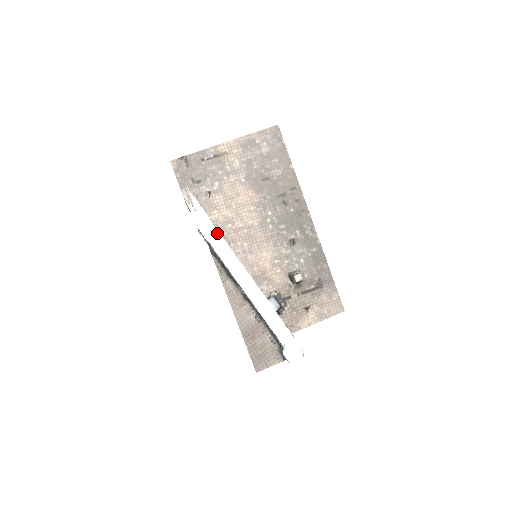
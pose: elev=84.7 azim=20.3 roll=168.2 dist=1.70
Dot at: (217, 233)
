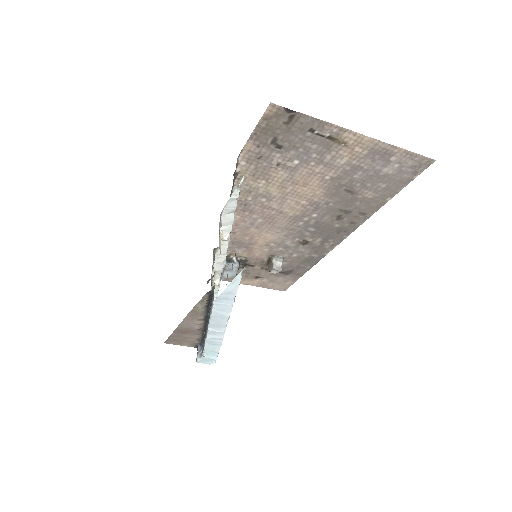
Dot at: (230, 303)
